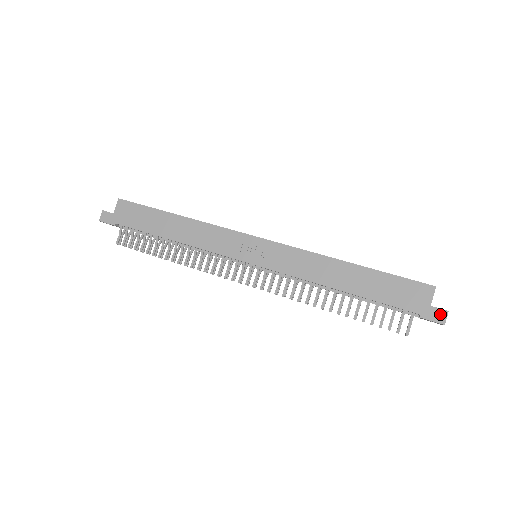
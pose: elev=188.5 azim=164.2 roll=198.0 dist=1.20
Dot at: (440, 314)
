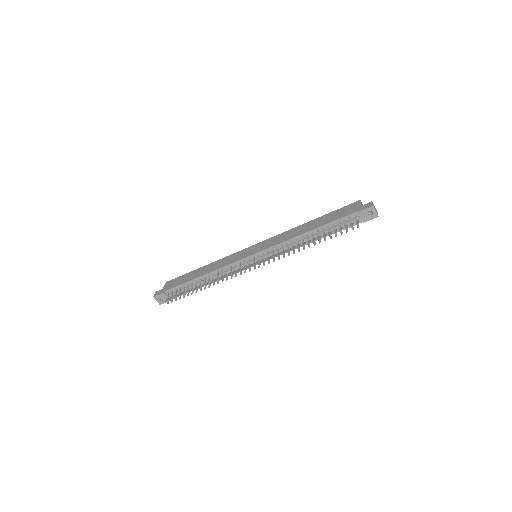
Dot at: (368, 204)
